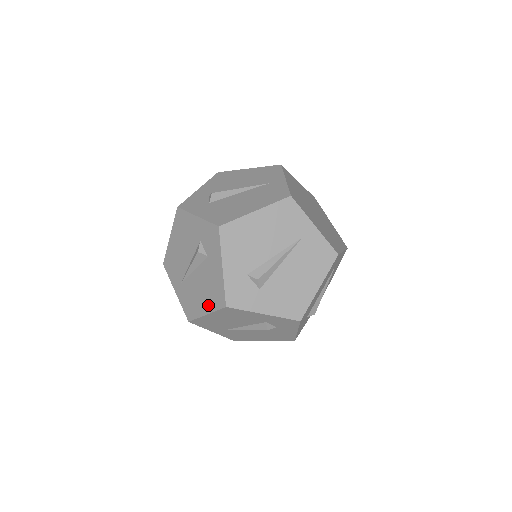
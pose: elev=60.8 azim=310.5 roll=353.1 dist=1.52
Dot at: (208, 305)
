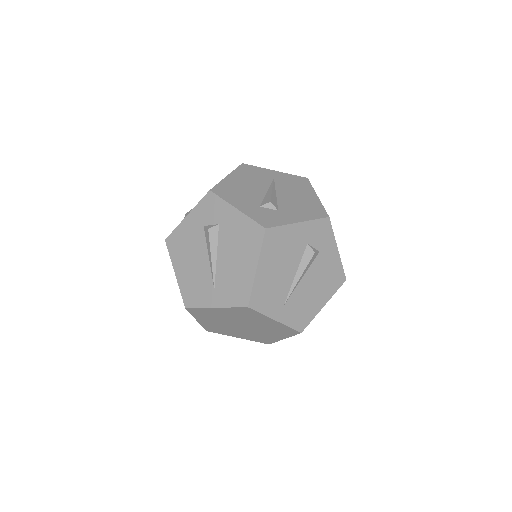
Dot at: occluded
